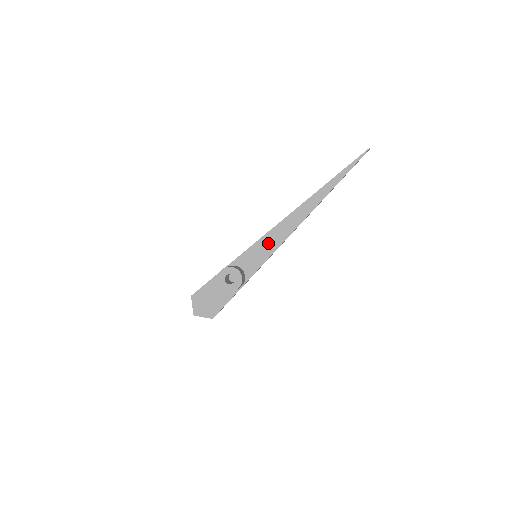
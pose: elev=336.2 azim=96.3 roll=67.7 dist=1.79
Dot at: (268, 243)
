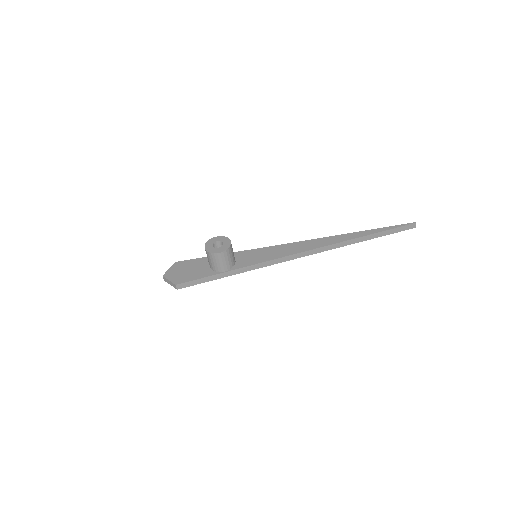
Dot at: (274, 251)
